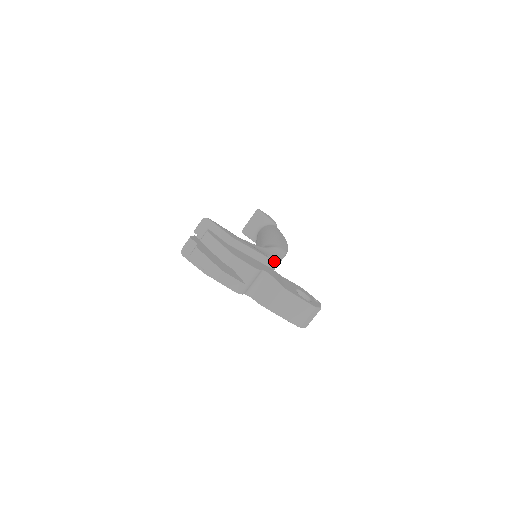
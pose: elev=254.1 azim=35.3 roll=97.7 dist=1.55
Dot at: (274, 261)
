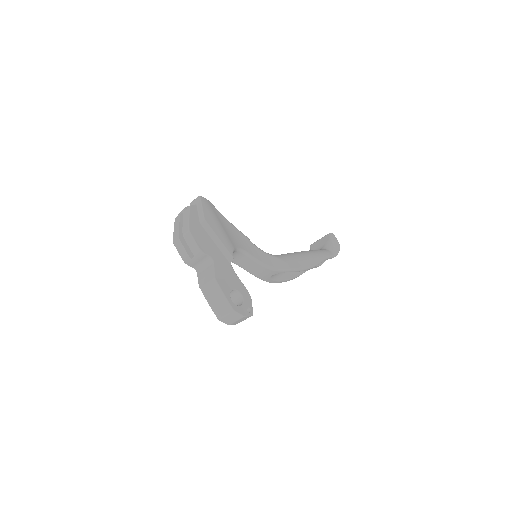
Dot at: (263, 267)
